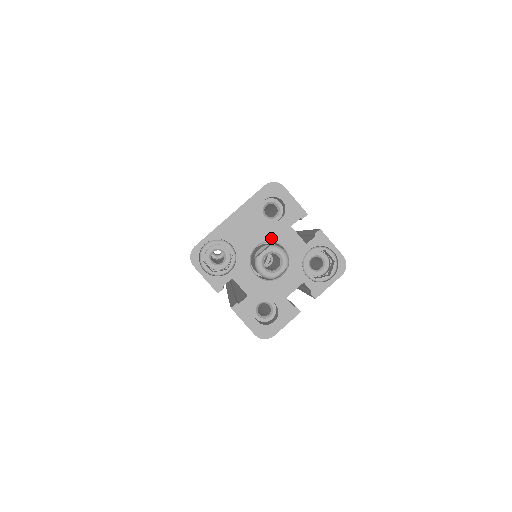
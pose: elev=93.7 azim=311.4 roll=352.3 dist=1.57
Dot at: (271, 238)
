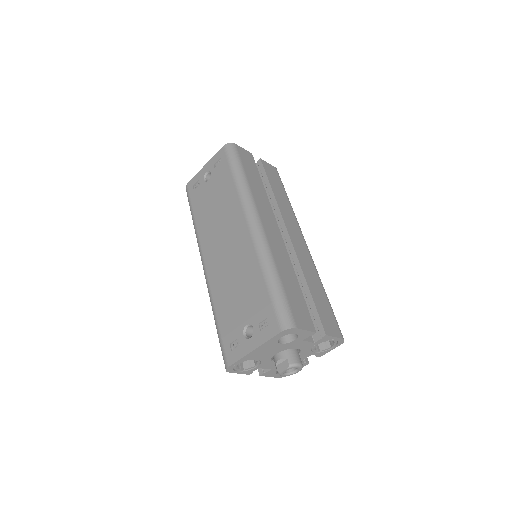
Dot at: (287, 349)
